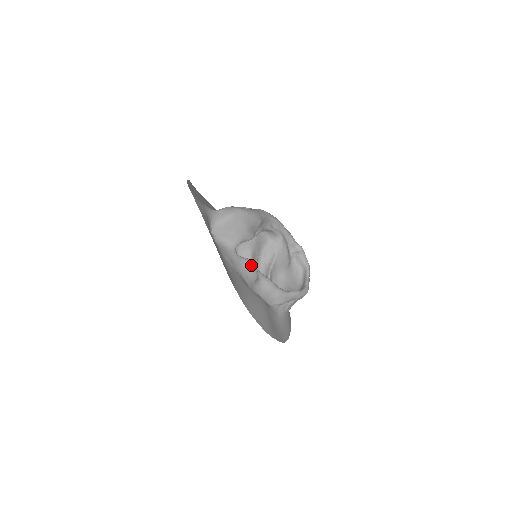
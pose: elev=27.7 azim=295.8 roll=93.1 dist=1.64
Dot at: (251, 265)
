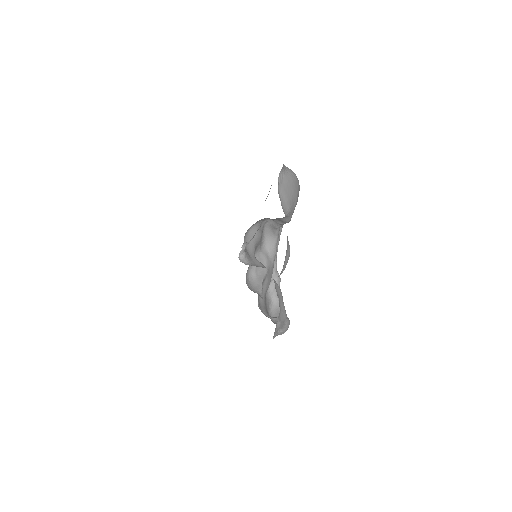
Dot at: (289, 249)
